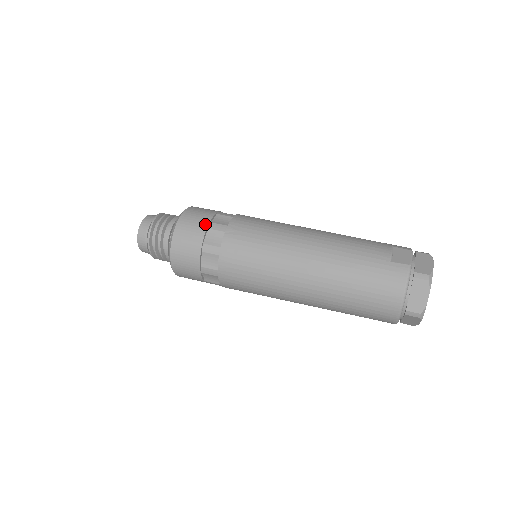
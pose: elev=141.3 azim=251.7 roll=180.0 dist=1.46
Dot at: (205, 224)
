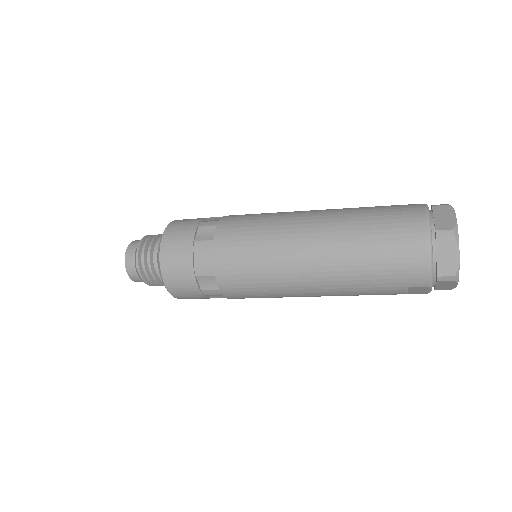
Dot at: occluded
